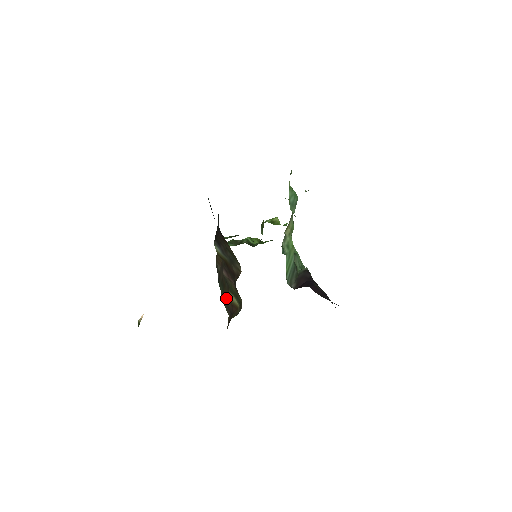
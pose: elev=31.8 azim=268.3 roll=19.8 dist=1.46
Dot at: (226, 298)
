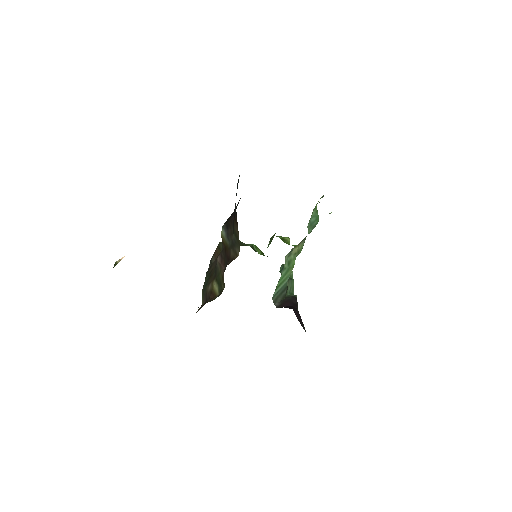
Dot at: (208, 285)
